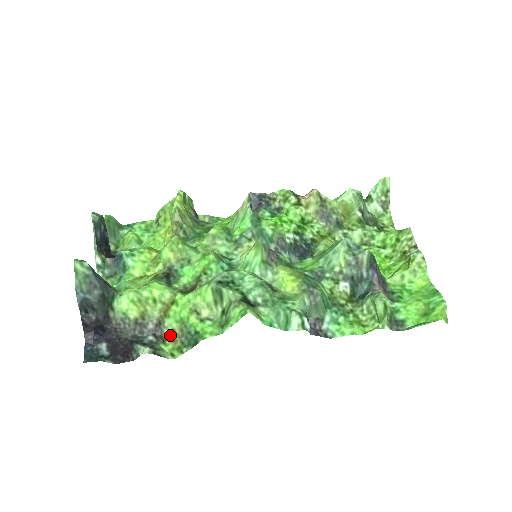
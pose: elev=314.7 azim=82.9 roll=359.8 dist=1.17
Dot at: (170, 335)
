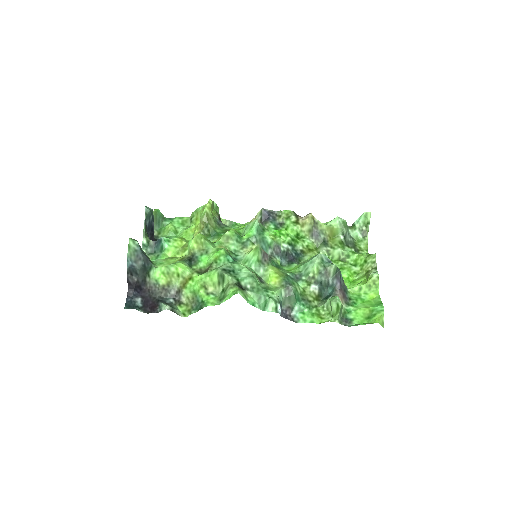
Dot at: (185, 301)
